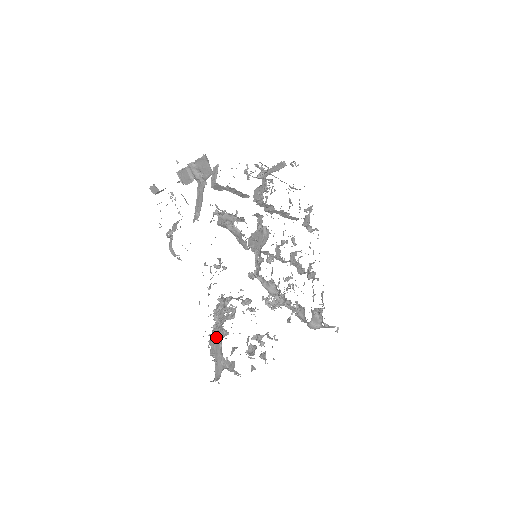
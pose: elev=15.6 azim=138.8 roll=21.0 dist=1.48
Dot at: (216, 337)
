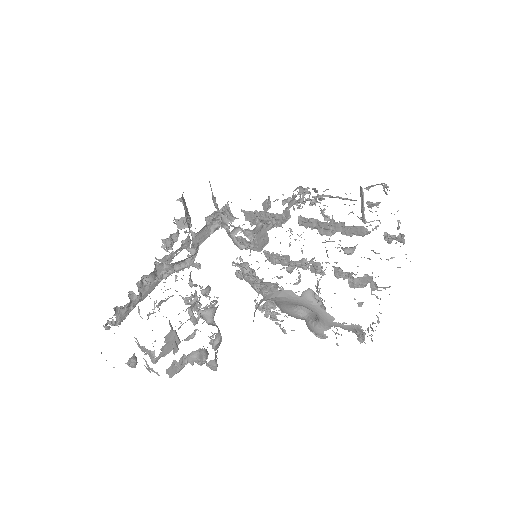
Dot at: (142, 318)
